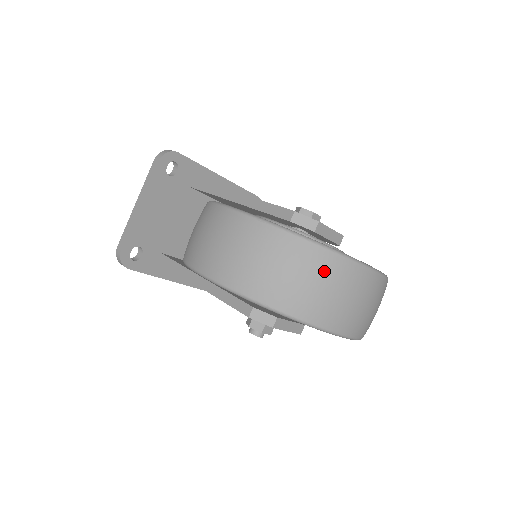
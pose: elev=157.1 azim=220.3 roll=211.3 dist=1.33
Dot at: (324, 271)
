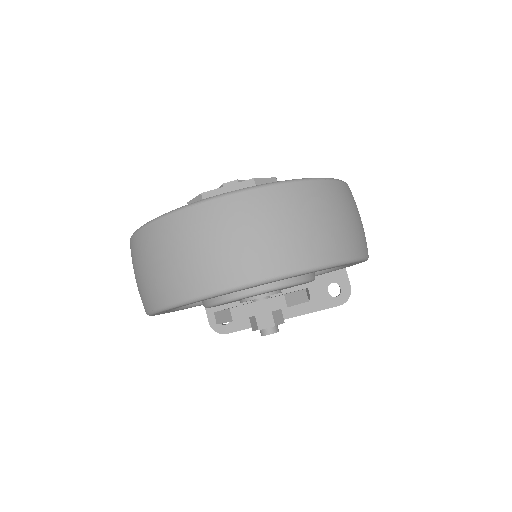
Dot at: (158, 244)
